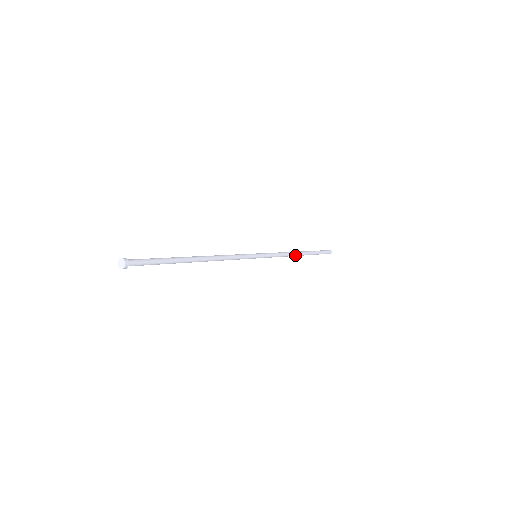
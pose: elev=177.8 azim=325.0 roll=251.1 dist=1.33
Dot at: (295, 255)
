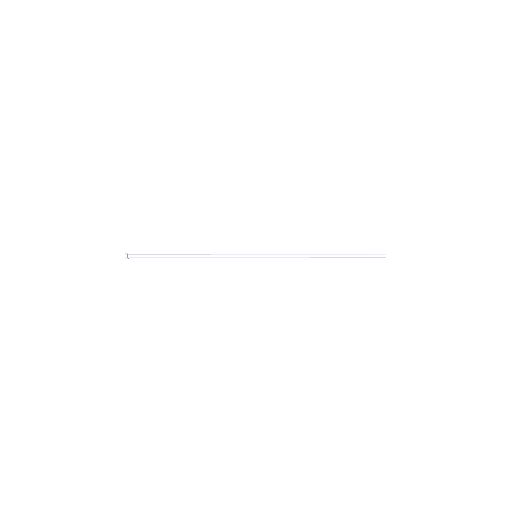
Dot at: (315, 257)
